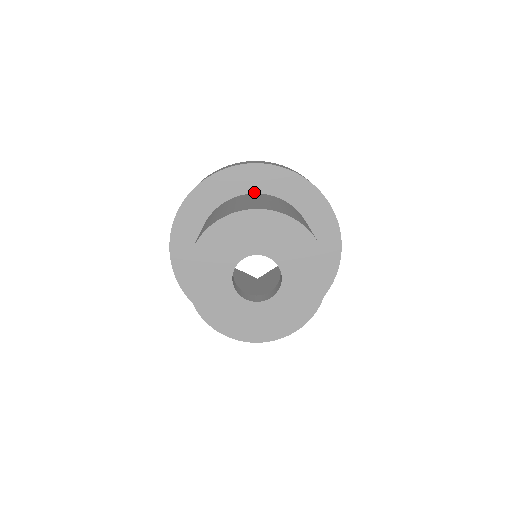
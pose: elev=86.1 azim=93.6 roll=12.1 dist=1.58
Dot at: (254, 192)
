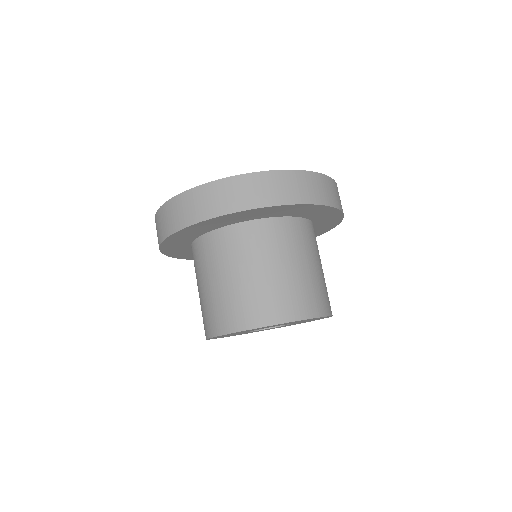
Dot at: (248, 220)
